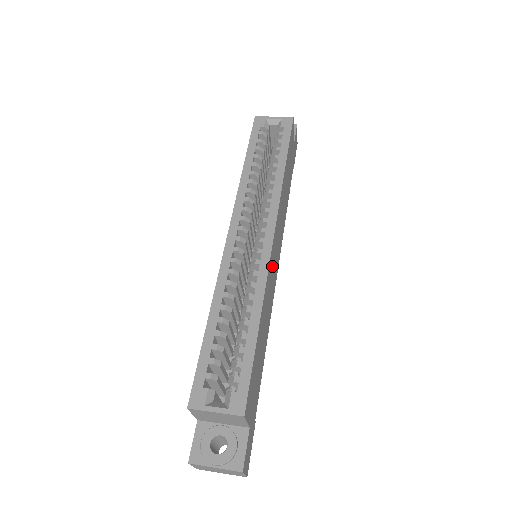
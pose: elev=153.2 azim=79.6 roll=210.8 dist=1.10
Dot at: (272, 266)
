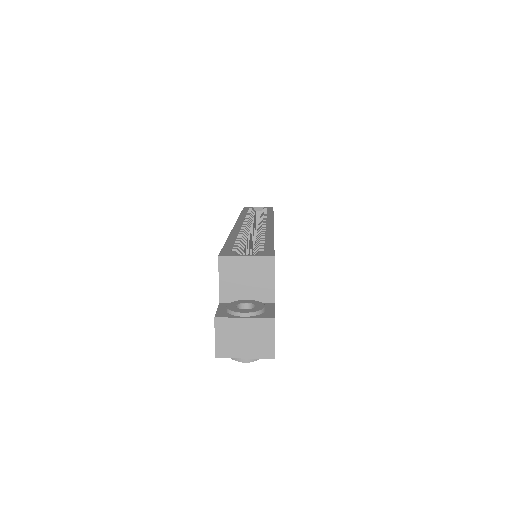
Dot at: occluded
